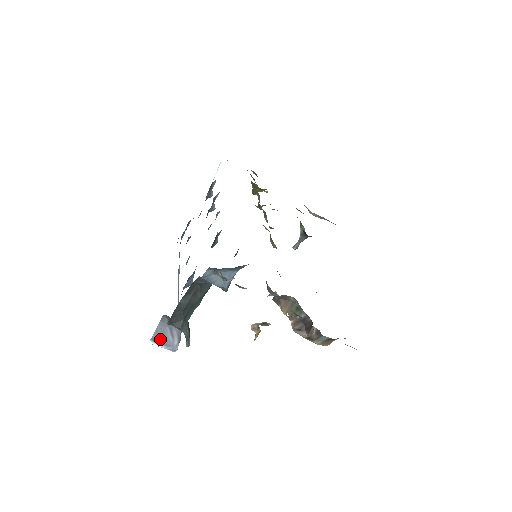
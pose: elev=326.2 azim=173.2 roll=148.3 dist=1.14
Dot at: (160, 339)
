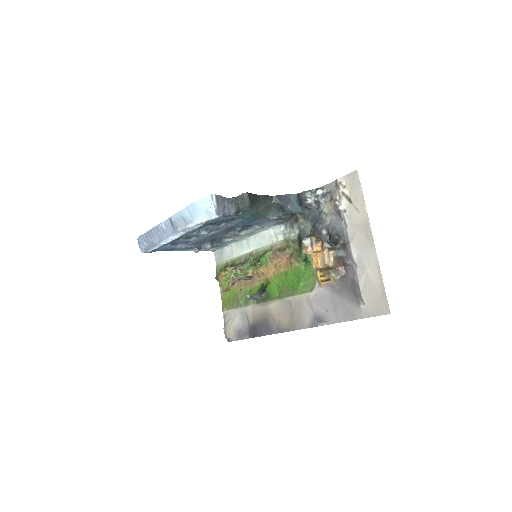
Dot at: (219, 201)
